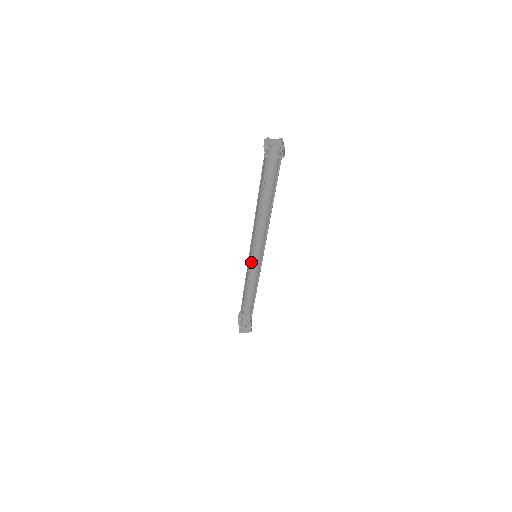
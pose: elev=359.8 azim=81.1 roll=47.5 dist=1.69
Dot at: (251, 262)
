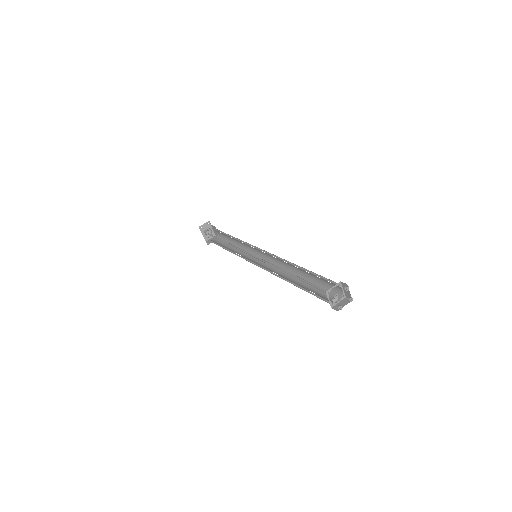
Dot at: (251, 261)
